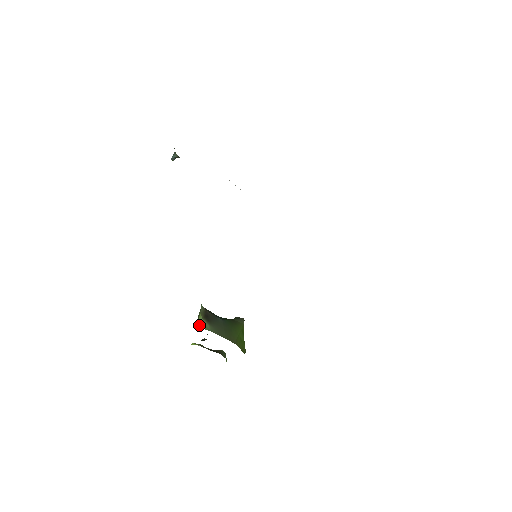
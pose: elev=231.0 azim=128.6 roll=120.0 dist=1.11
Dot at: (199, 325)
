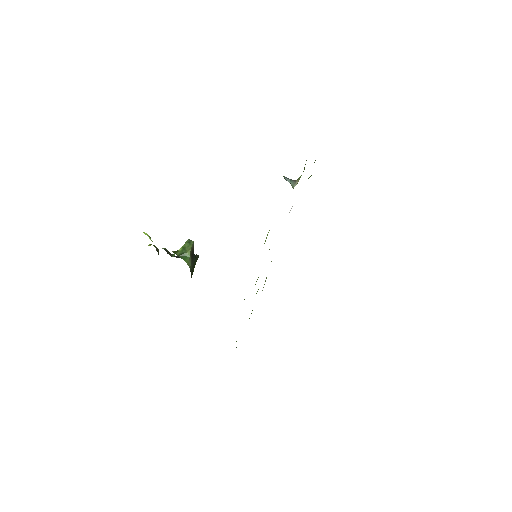
Dot at: (185, 258)
